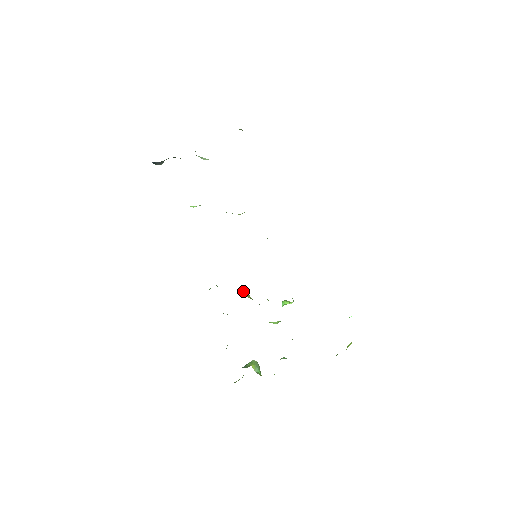
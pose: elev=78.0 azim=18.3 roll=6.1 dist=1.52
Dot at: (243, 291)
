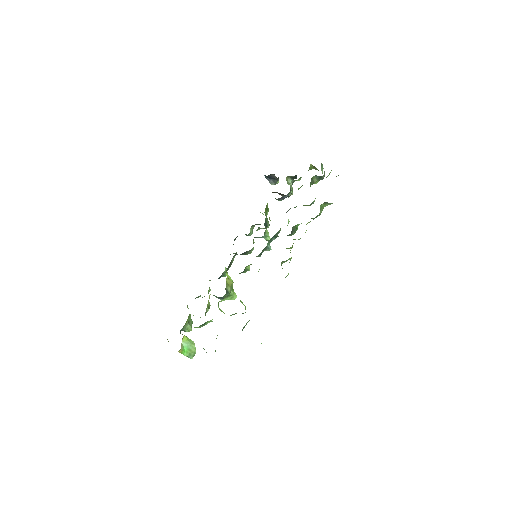
Dot at: occluded
